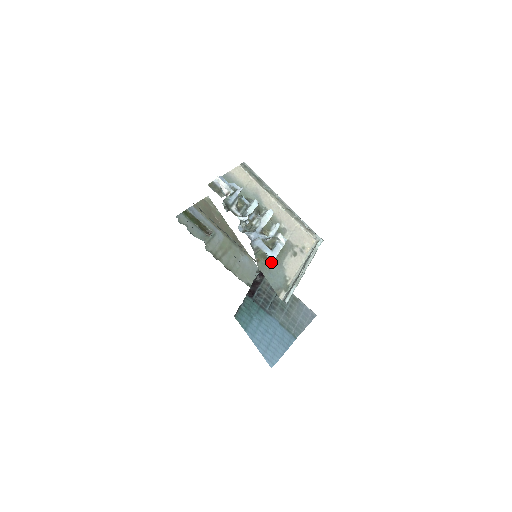
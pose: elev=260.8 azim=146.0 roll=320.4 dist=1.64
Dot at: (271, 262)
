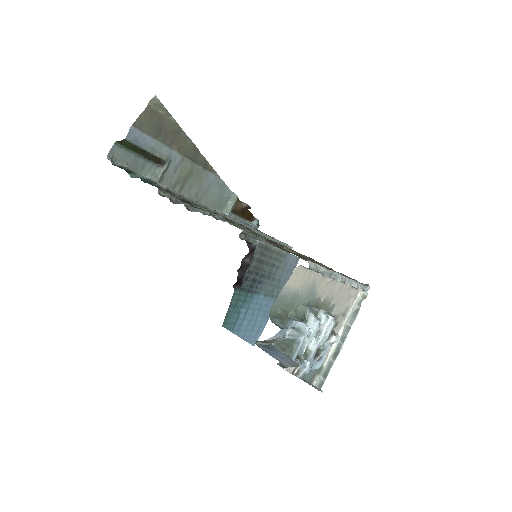
Dot at: occluded
